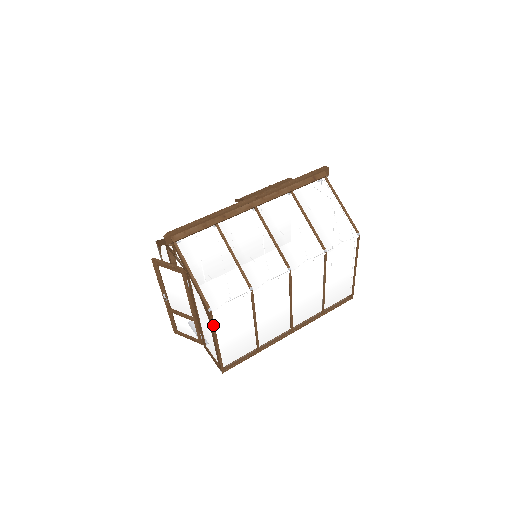
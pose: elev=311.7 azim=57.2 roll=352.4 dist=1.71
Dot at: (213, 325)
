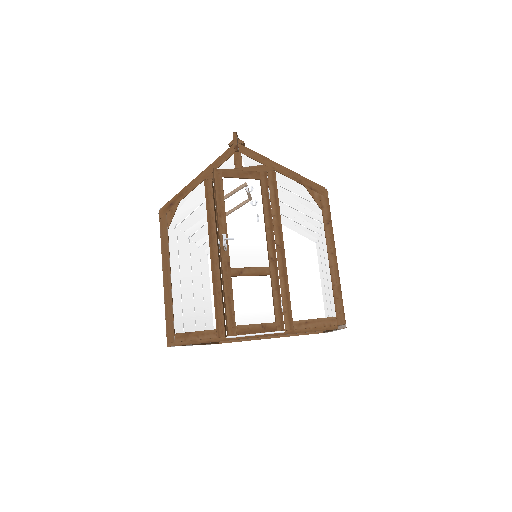
Dot at: (330, 217)
